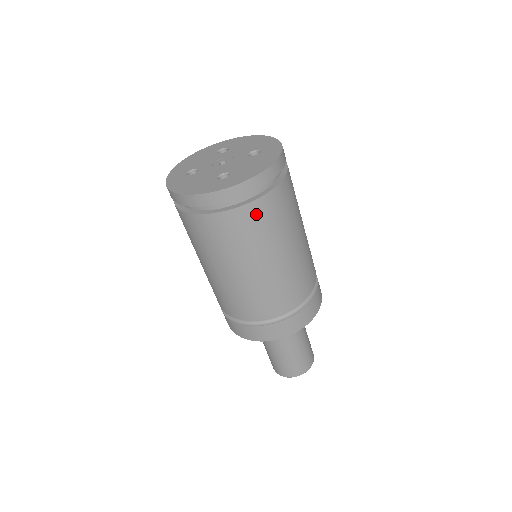
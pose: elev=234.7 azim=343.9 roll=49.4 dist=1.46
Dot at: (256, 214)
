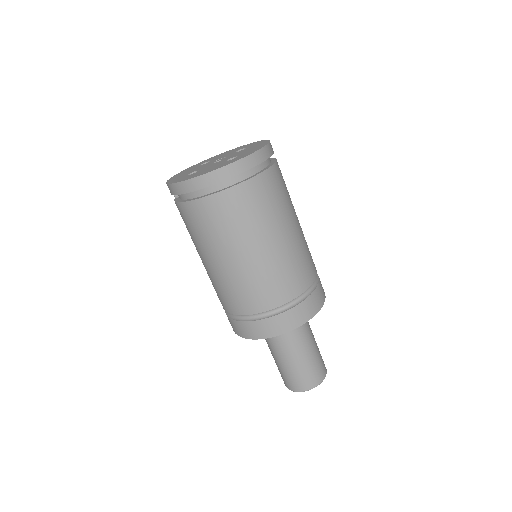
Dot at: (271, 182)
